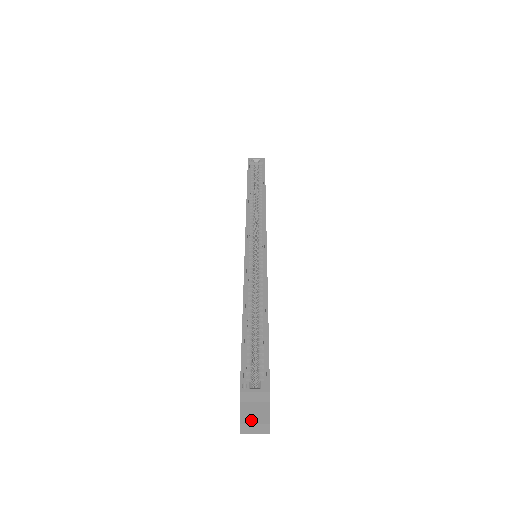
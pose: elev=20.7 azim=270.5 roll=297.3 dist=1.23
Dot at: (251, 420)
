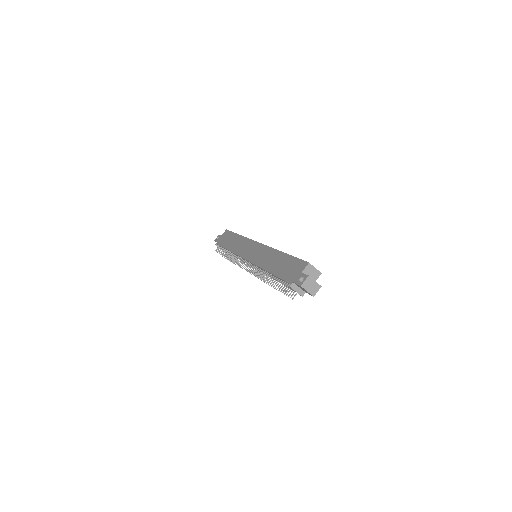
Dot at: (312, 279)
